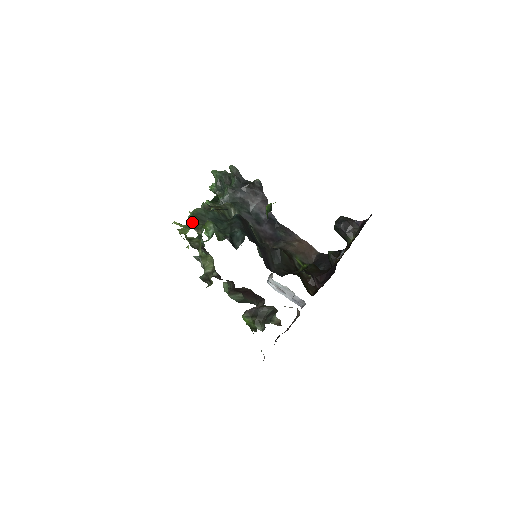
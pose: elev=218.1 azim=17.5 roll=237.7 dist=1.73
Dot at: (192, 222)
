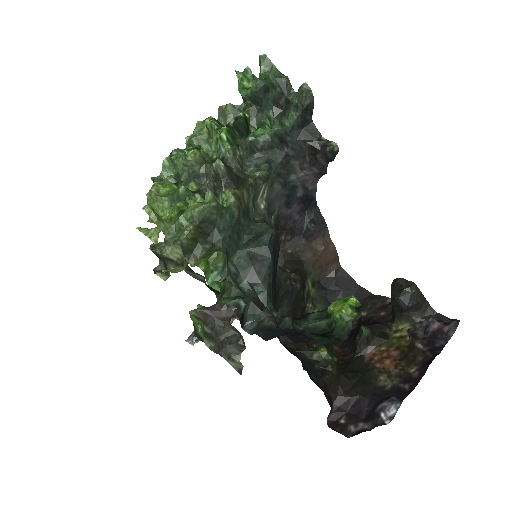
Dot at: (186, 242)
